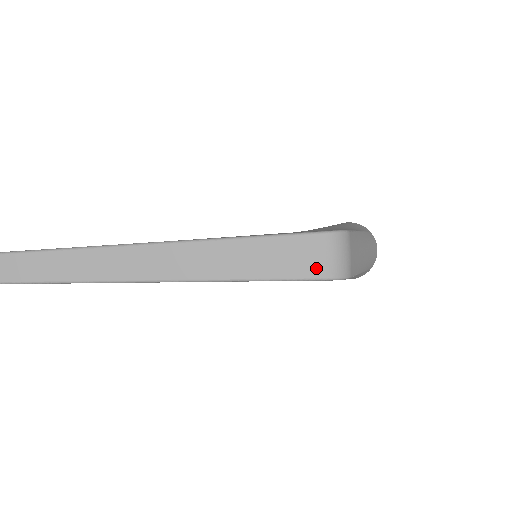
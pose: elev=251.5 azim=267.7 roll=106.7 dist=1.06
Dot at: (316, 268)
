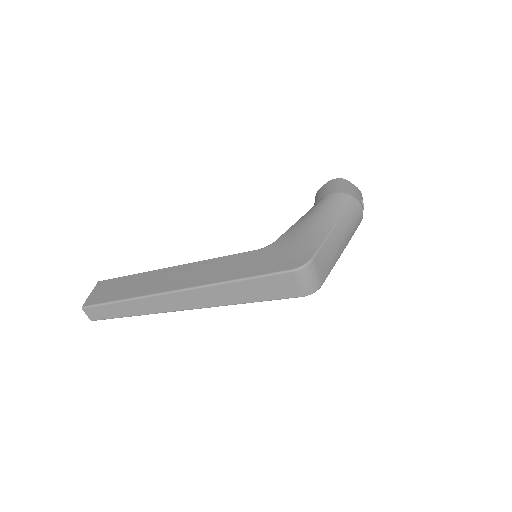
Dot at: (292, 292)
